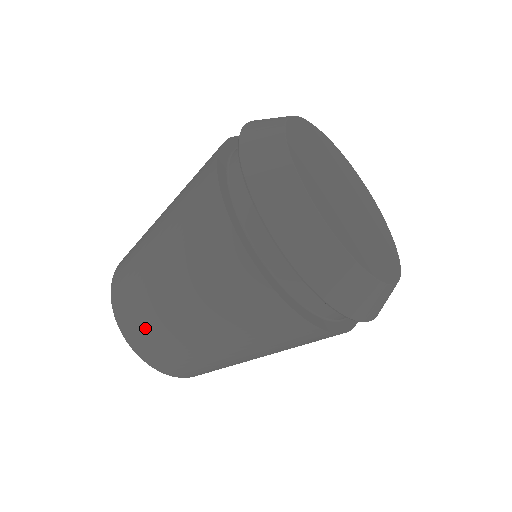
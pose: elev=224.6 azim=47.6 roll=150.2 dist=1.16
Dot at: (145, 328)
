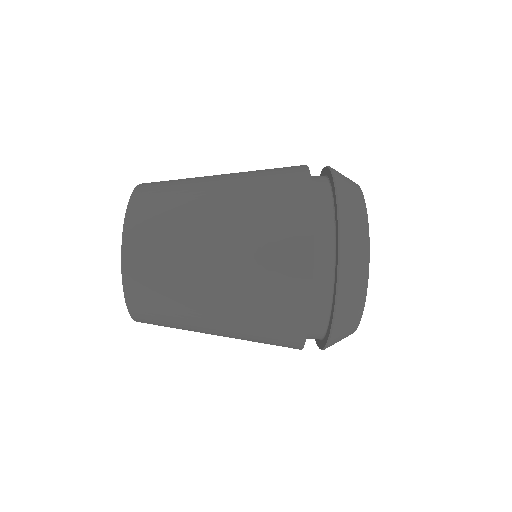
Dot at: (161, 213)
